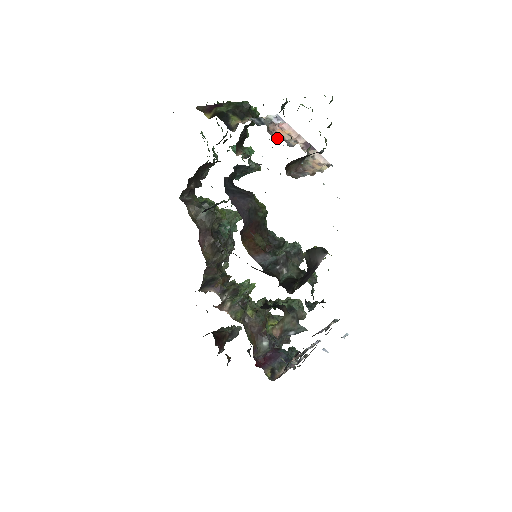
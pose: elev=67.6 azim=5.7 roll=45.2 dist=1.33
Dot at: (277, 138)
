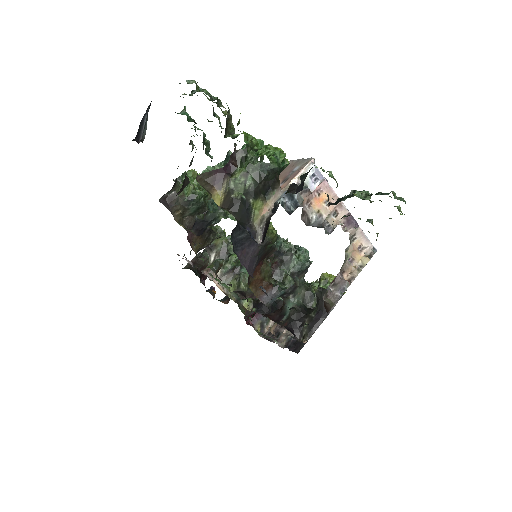
Dot at: (313, 222)
